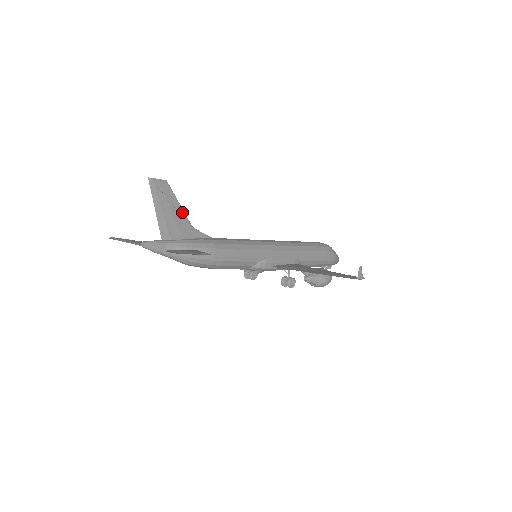
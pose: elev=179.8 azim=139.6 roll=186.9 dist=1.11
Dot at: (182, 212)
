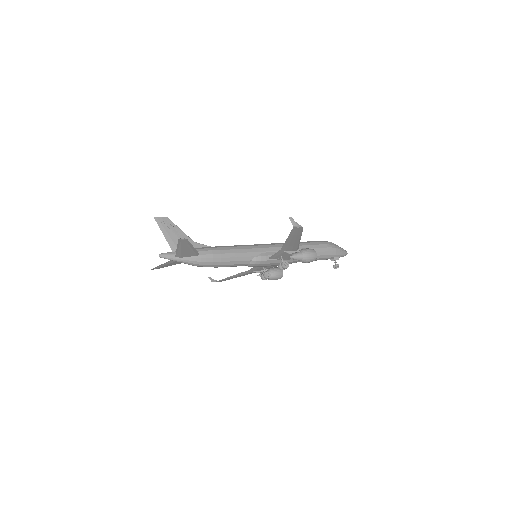
Dot at: (183, 233)
